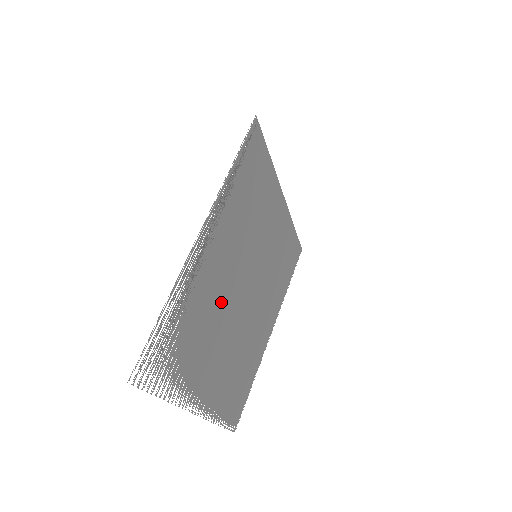
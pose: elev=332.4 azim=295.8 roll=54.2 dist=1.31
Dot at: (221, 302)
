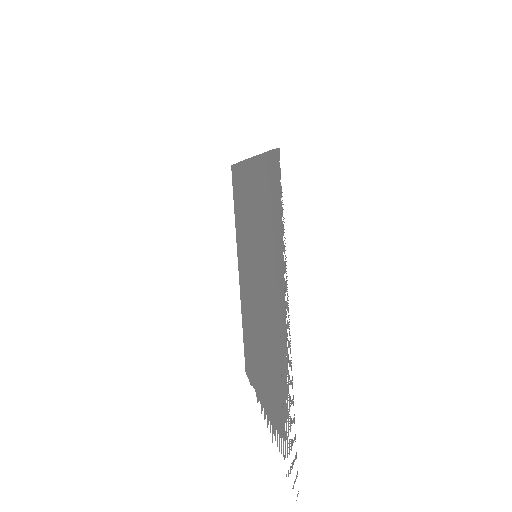
Dot at: (267, 341)
